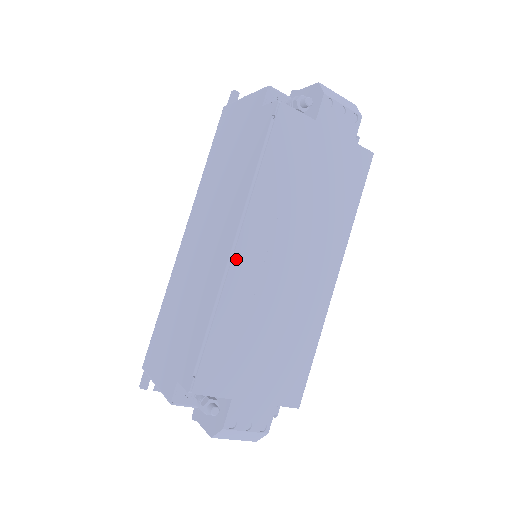
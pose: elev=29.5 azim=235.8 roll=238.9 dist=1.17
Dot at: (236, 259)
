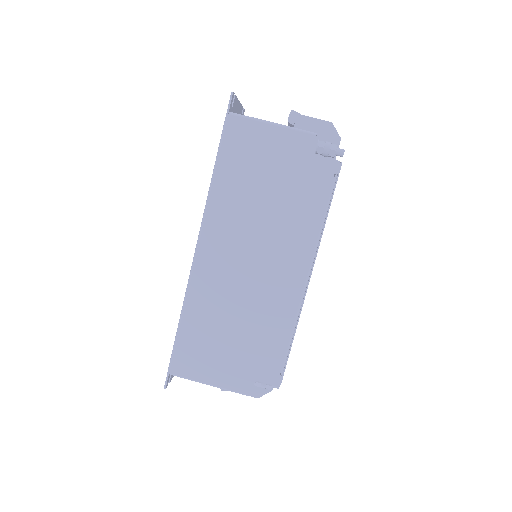
Dot at: occluded
